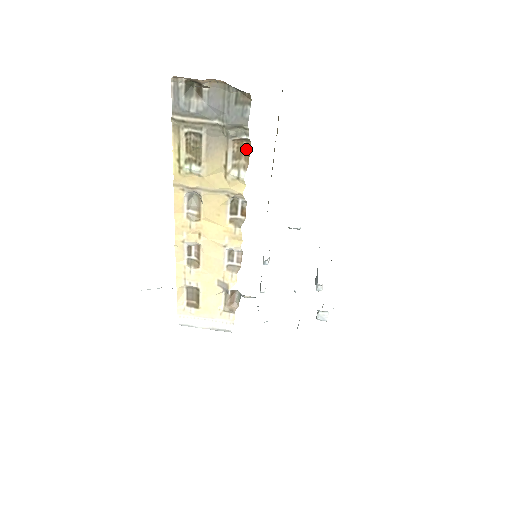
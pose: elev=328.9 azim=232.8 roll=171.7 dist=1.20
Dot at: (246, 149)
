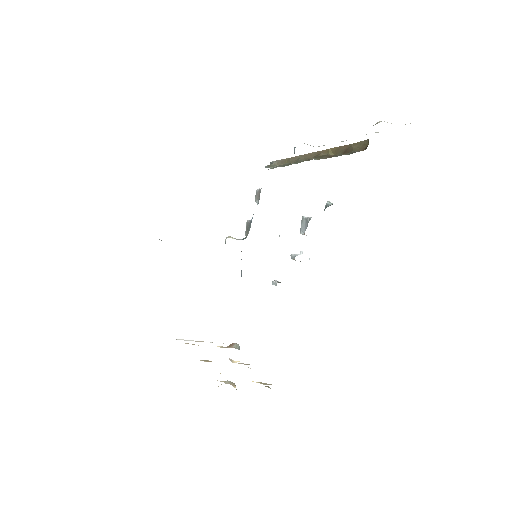
Dot at: occluded
